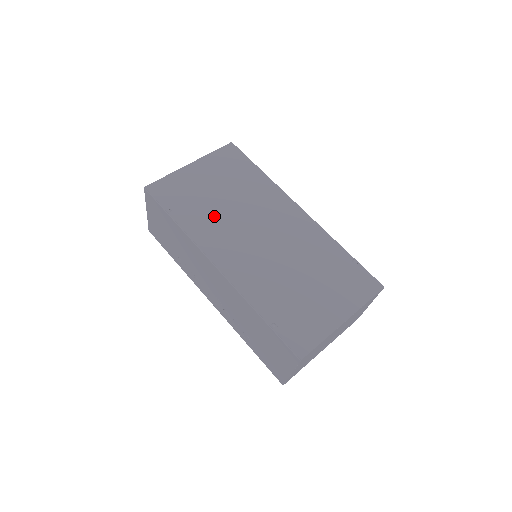
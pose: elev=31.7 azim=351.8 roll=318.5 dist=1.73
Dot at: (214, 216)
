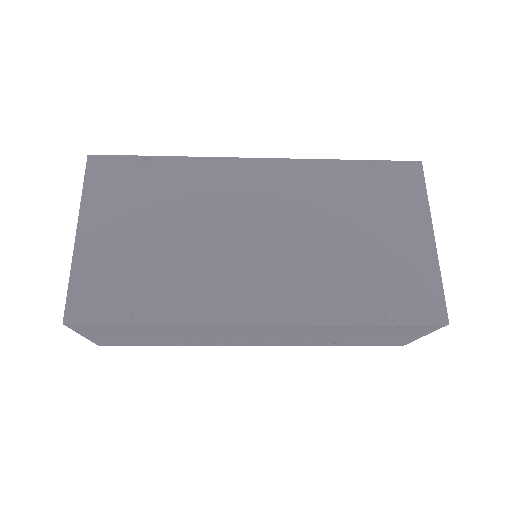
Dot at: (185, 268)
